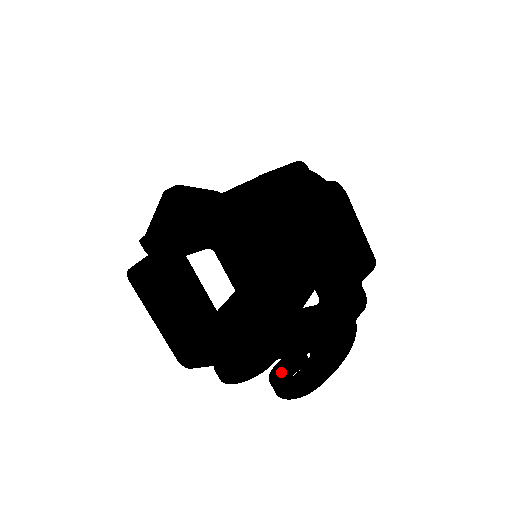
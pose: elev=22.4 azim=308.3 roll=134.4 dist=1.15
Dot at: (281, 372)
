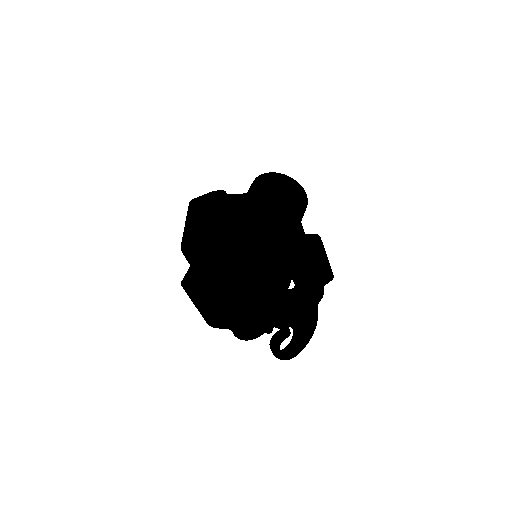
Dot at: (277, 343)
